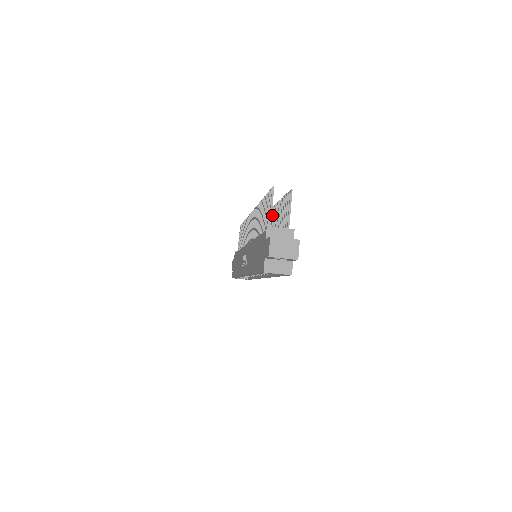
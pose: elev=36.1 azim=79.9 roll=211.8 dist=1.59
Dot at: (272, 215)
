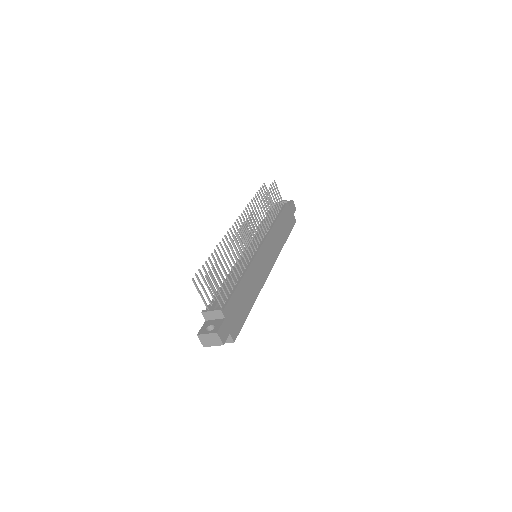
Dot at: (237, 244)
